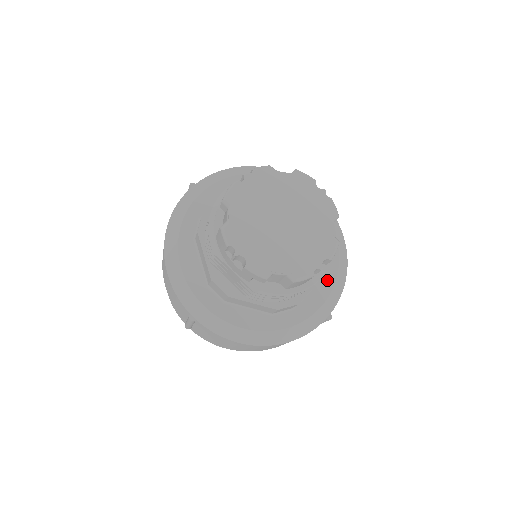
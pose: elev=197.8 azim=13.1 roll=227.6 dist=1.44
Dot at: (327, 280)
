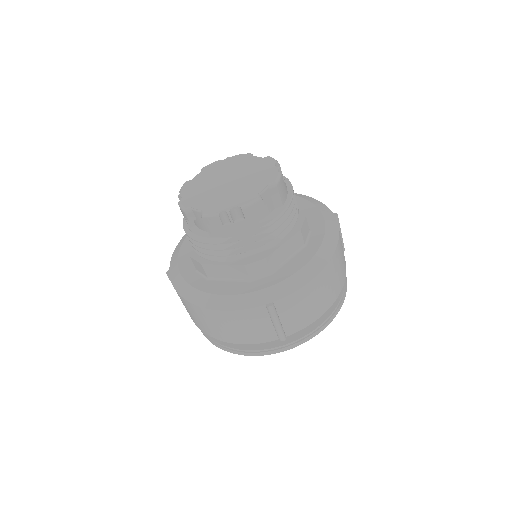
Dot at: (304, 206)
